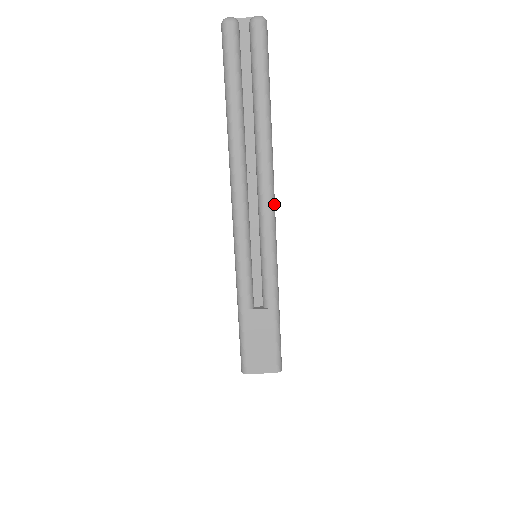
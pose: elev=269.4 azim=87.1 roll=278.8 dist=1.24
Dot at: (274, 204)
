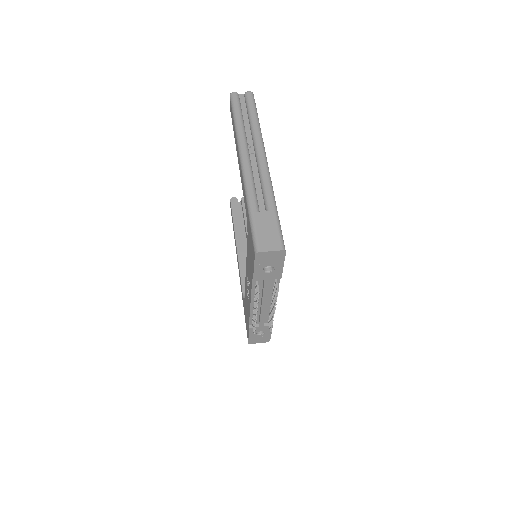
Dot at: occluded
